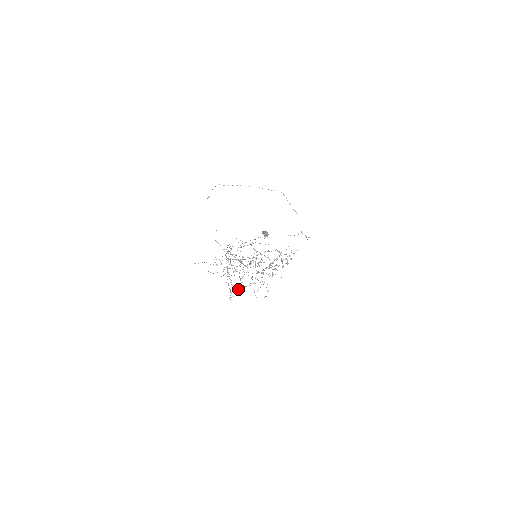
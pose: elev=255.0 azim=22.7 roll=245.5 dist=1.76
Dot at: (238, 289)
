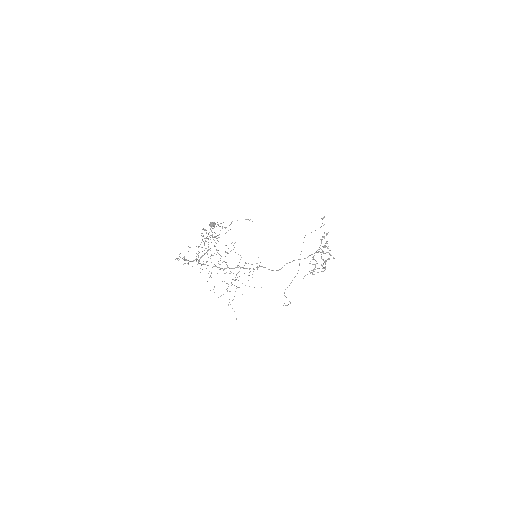
Dot at: occluded
